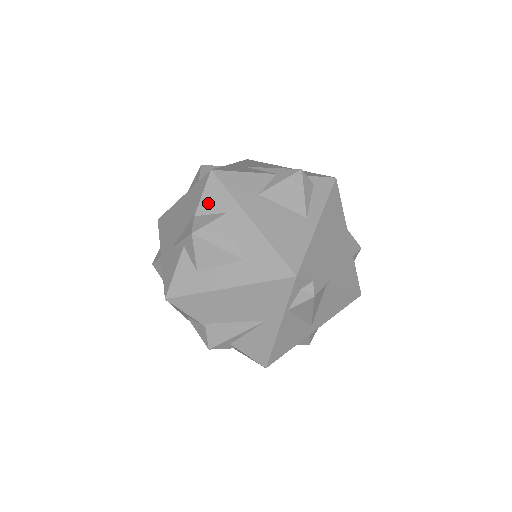
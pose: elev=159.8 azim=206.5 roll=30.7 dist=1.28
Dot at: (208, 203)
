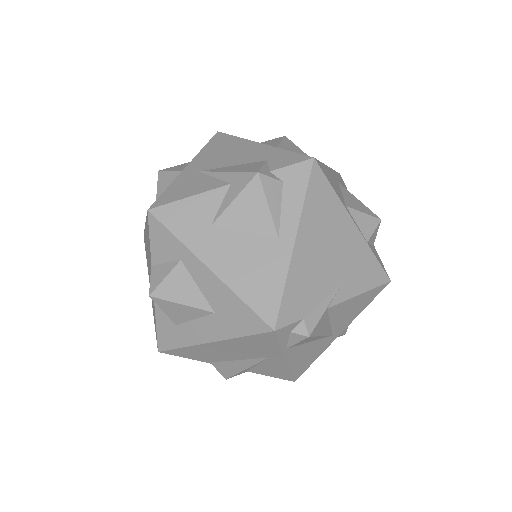
Dot at: (159, 250)
